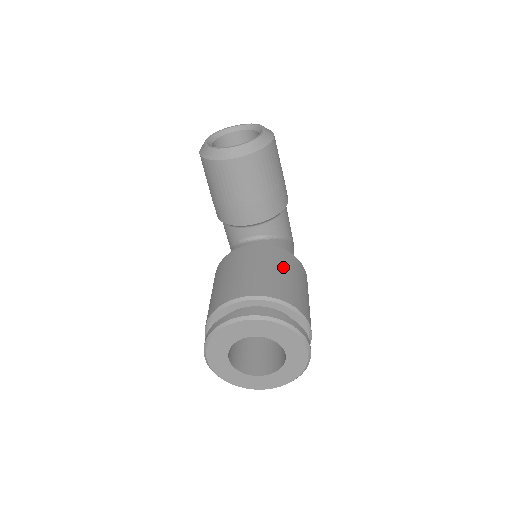
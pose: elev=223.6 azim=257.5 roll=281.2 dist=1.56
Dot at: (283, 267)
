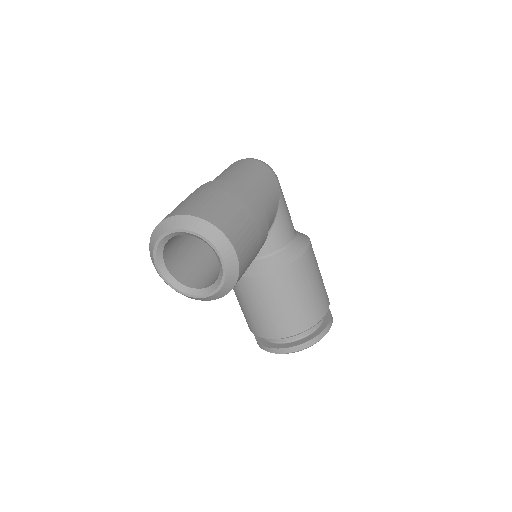
Dot at: (292, 293)
